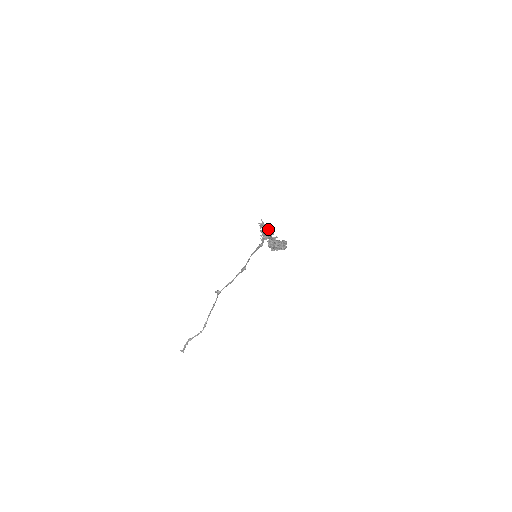
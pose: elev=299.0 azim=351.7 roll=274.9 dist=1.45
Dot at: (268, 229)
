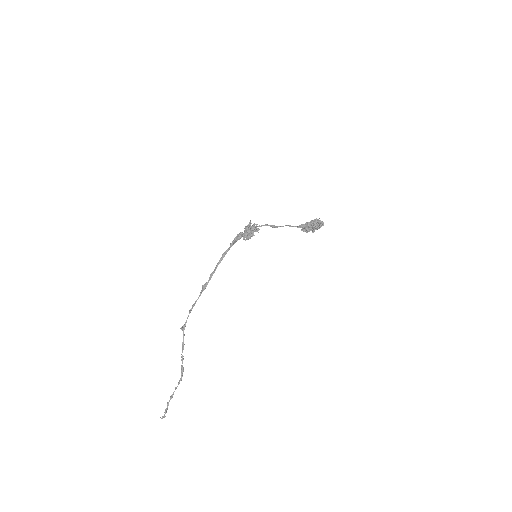
Dot at: occluded
